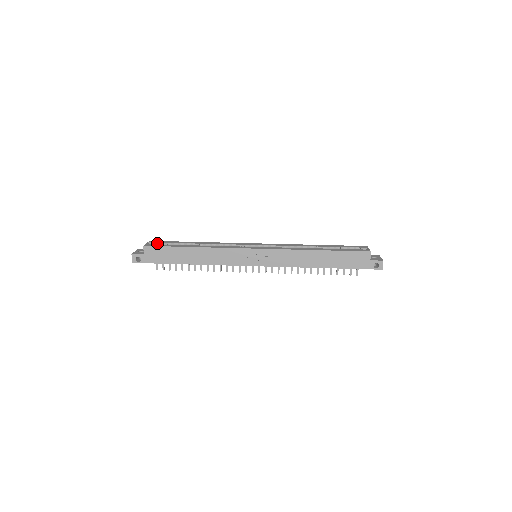
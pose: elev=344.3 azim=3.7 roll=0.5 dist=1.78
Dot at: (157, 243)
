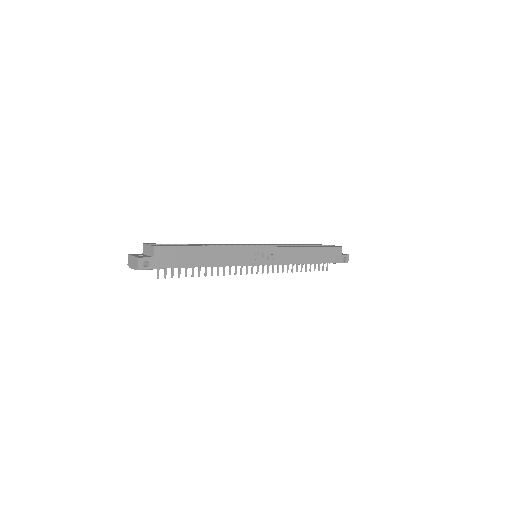
Dot at: occluded
